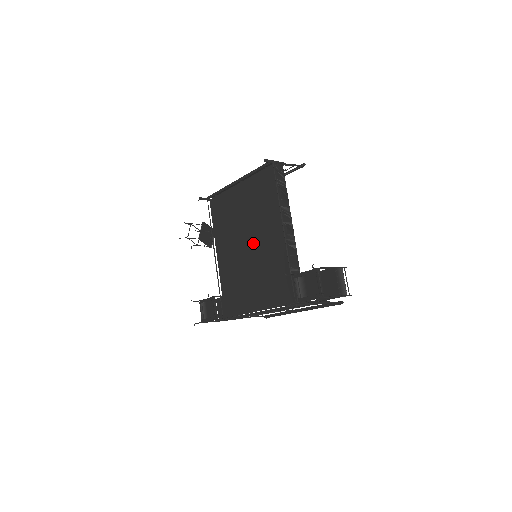
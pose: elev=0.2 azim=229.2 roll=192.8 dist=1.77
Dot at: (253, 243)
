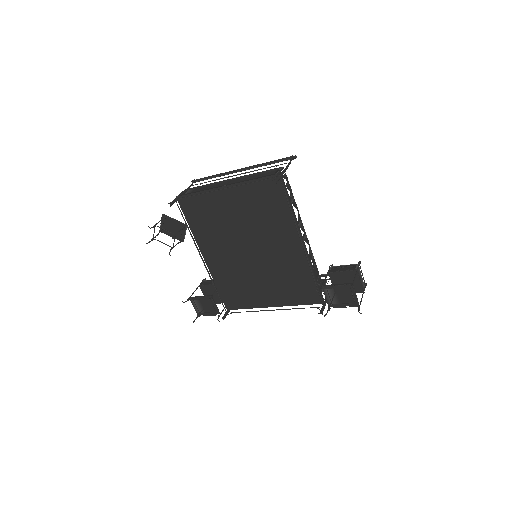
Dot at: (257, 250)
